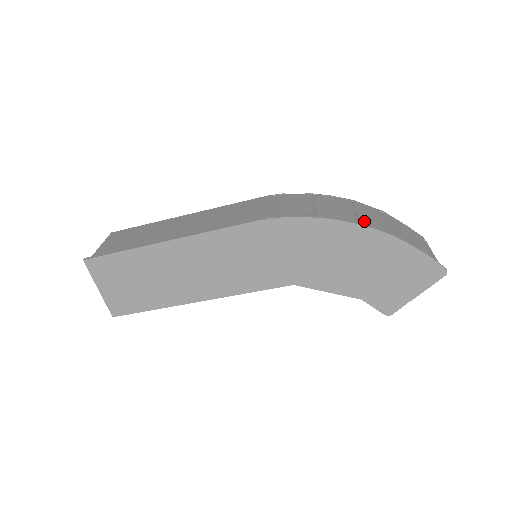
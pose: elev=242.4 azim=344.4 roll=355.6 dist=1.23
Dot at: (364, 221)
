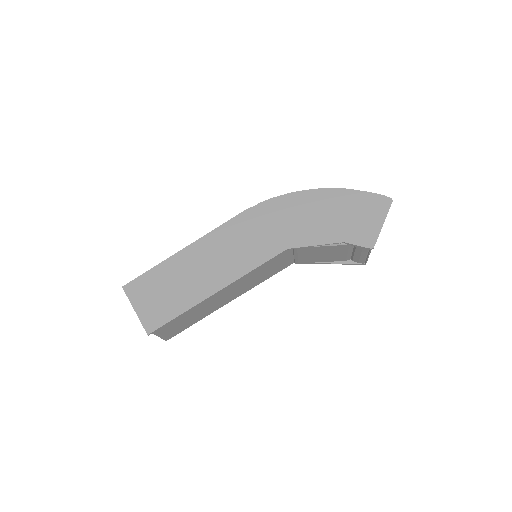
Dot at: occluded
